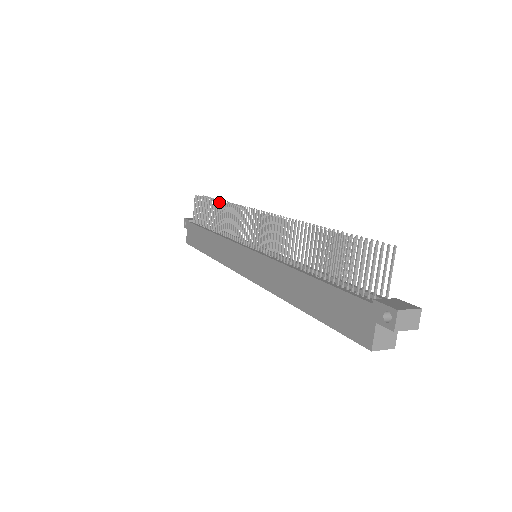
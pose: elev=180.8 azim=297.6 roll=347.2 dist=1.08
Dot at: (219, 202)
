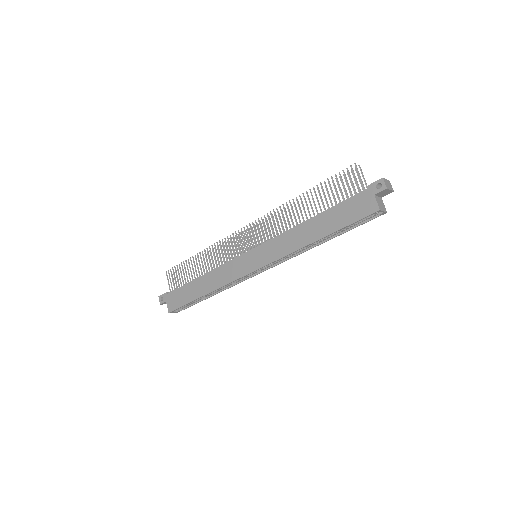
Dot at: occluded
